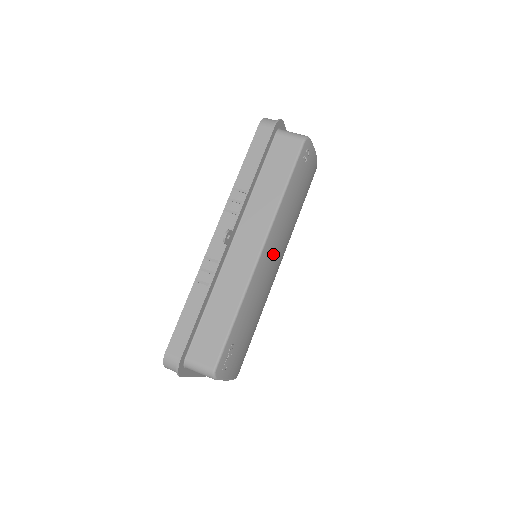
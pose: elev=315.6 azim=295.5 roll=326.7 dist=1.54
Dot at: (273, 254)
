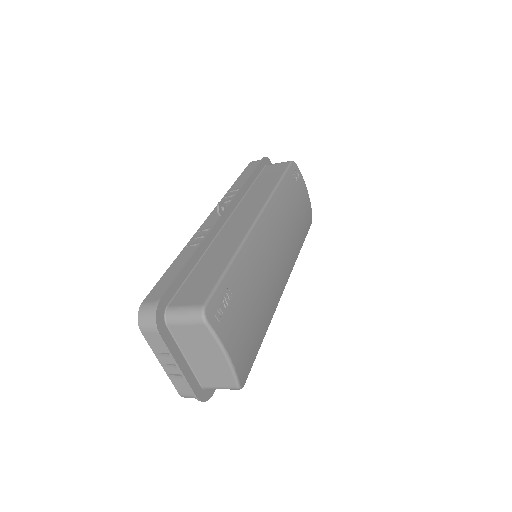
Dot at: (273, 238)
